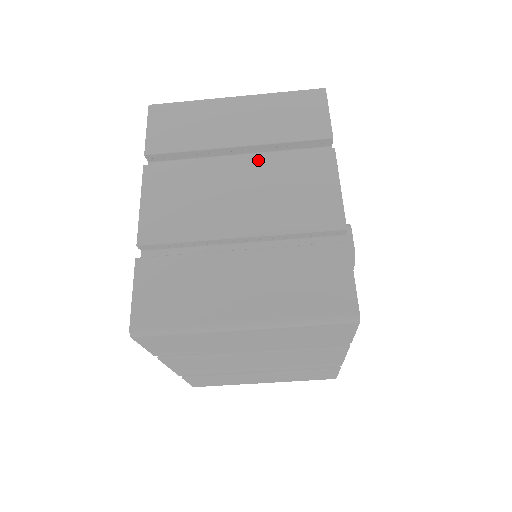
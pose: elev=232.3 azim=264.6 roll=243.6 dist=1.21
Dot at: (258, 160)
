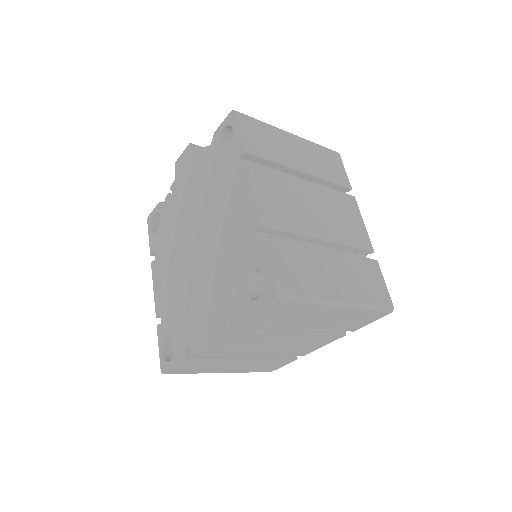
Dot at: (303, 335)
